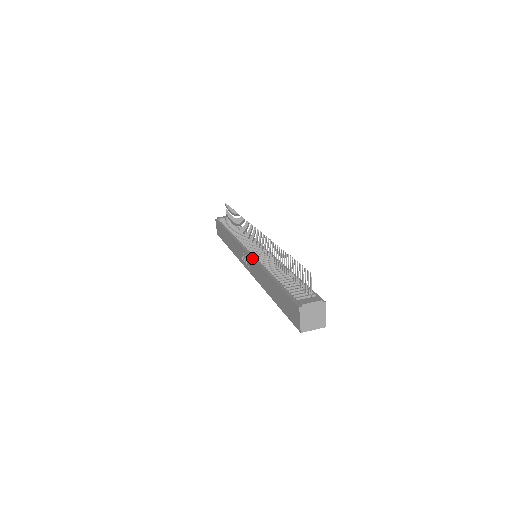
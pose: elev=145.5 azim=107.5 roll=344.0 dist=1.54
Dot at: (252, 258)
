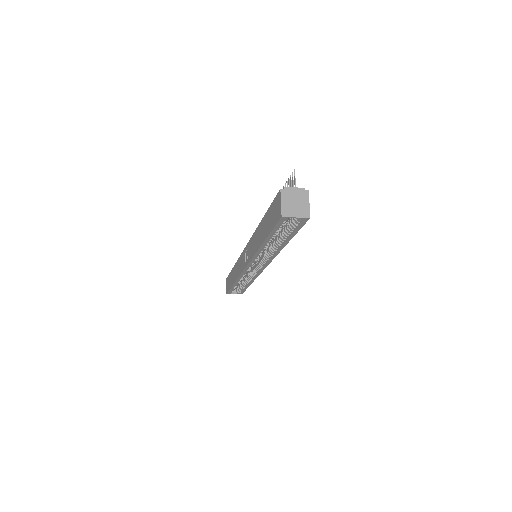
Dot at: (249, 240)
